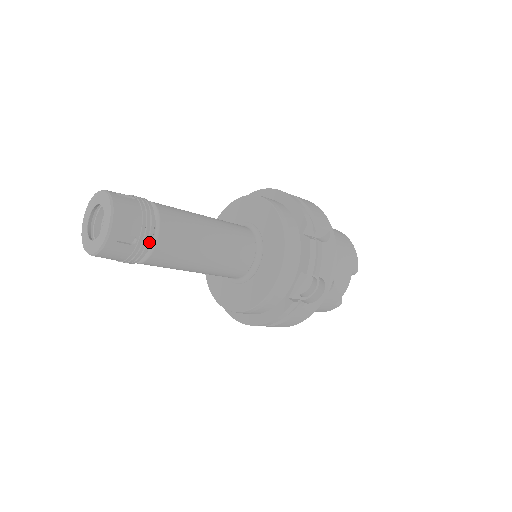
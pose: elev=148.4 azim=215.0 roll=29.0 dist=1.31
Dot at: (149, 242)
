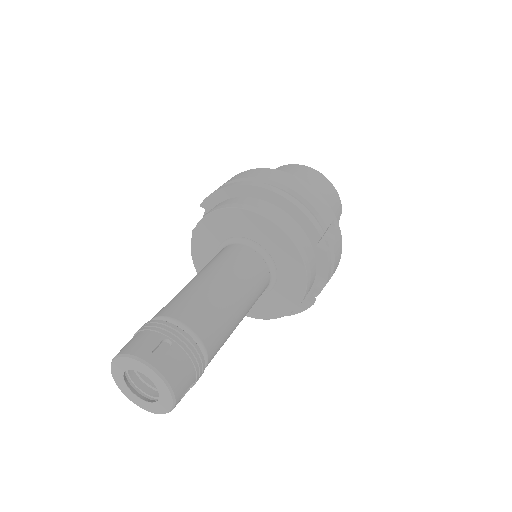
Dot at: (203, 372)
